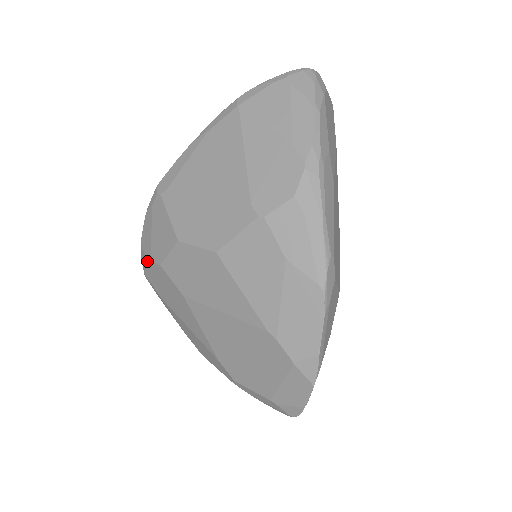
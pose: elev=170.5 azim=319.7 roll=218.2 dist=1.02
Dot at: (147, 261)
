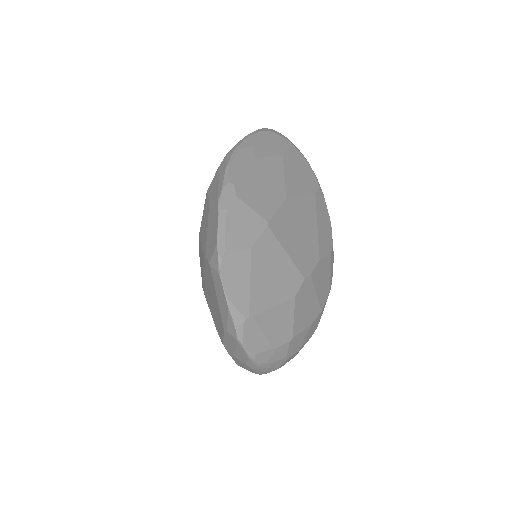
Dot at: occluded
